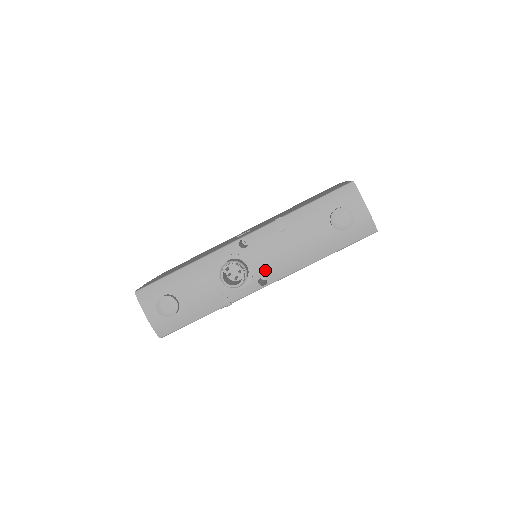
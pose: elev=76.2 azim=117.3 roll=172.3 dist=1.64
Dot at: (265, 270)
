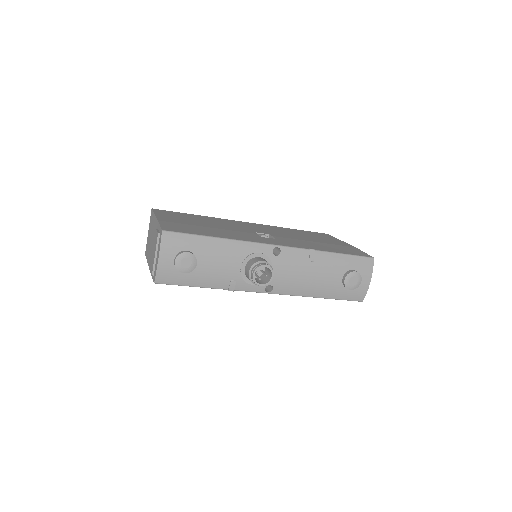
Dot at: (278, 282)
